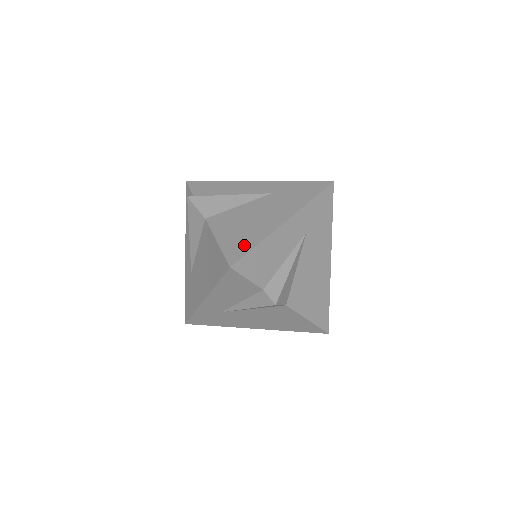
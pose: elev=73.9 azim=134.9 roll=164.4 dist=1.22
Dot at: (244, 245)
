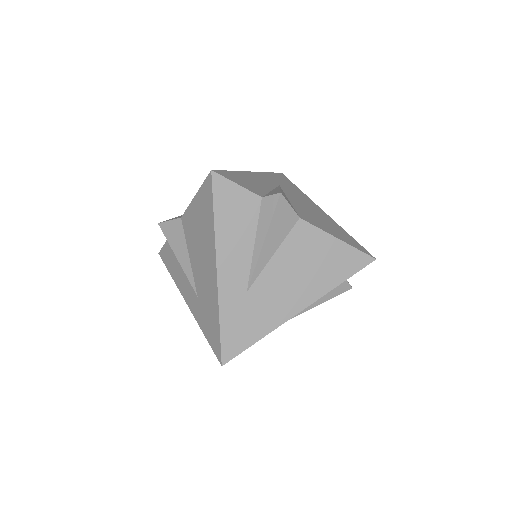
Dot at: occluded
